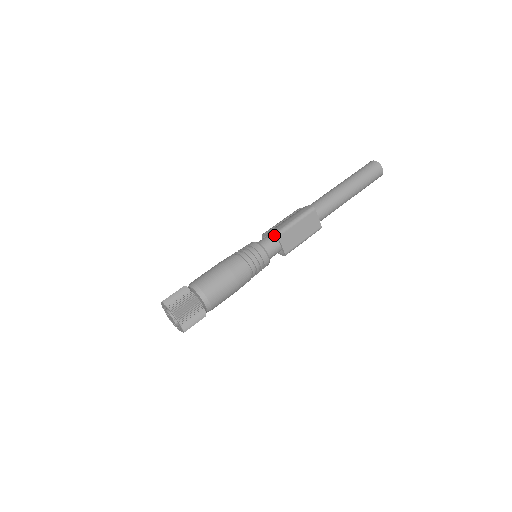
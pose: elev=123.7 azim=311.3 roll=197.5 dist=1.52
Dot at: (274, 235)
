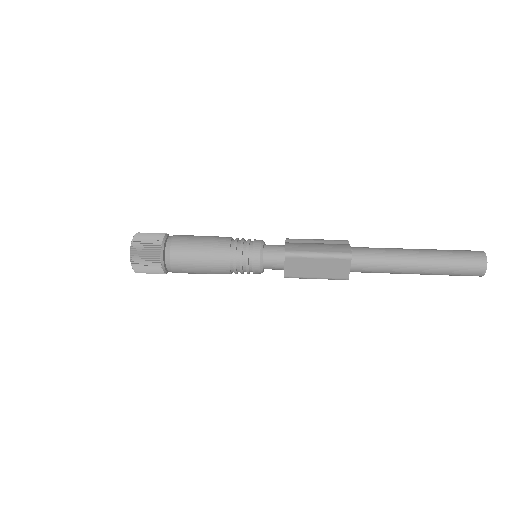
Dot at: occluded
